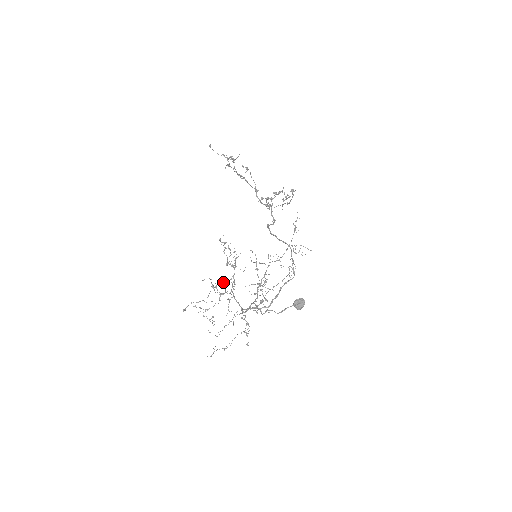
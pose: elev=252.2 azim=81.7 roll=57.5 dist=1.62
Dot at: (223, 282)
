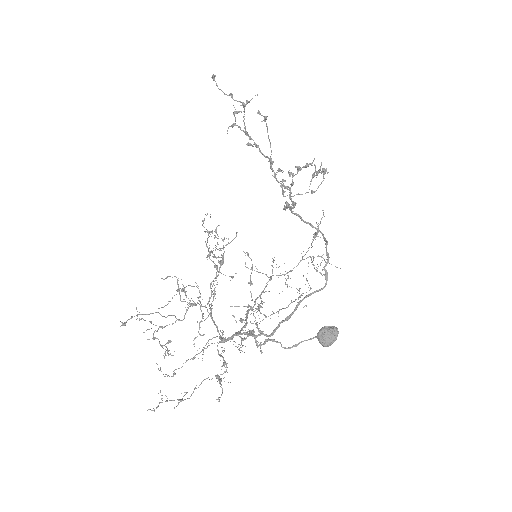
Dot at: occluded
